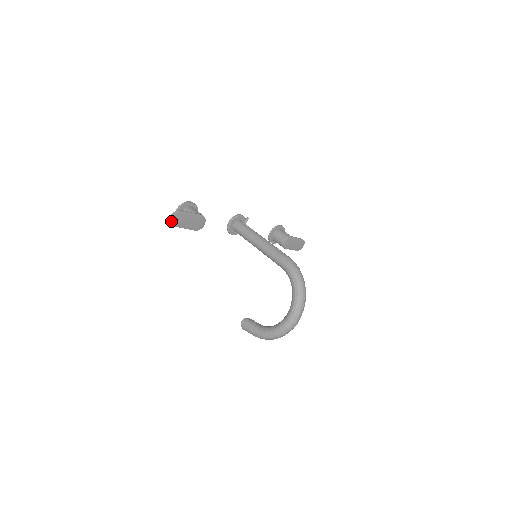
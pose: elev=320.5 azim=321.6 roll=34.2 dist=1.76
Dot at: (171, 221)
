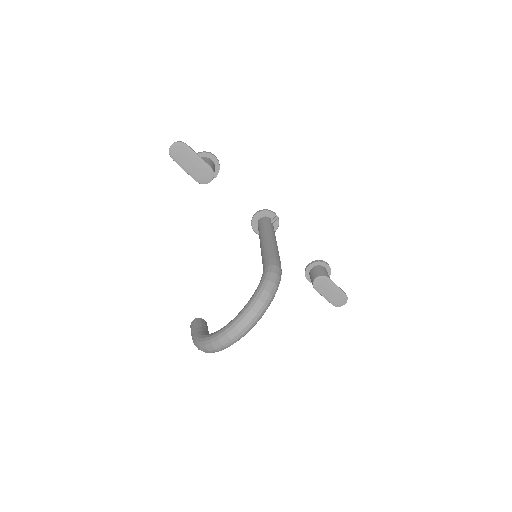
Dot at: (170, 150)
